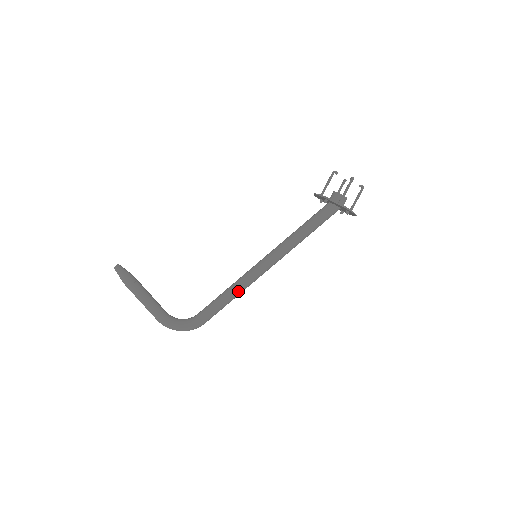
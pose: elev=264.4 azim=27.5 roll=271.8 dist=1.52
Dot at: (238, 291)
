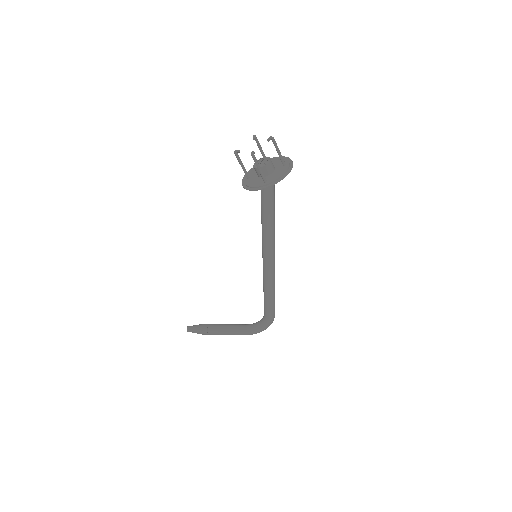
Dot at: (271, 286)
